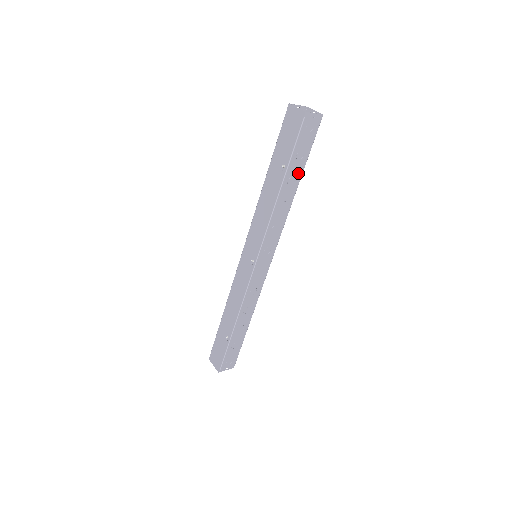
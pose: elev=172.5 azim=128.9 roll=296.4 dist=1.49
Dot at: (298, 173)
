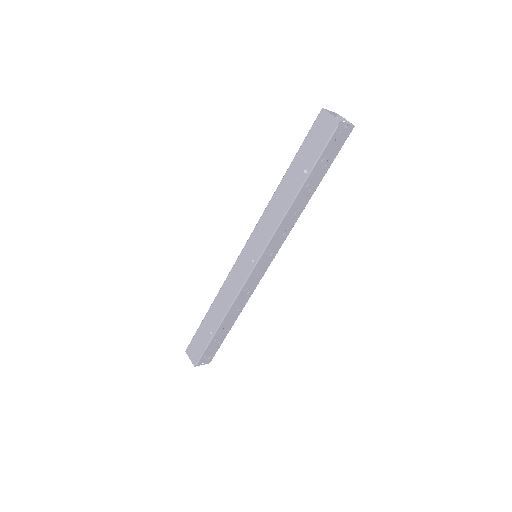
Dot at: (317, 180)
